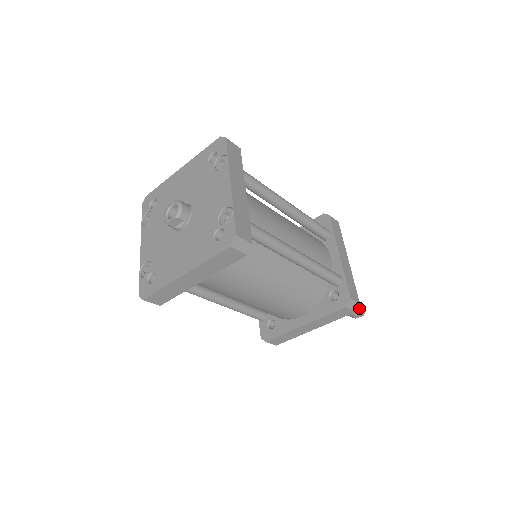
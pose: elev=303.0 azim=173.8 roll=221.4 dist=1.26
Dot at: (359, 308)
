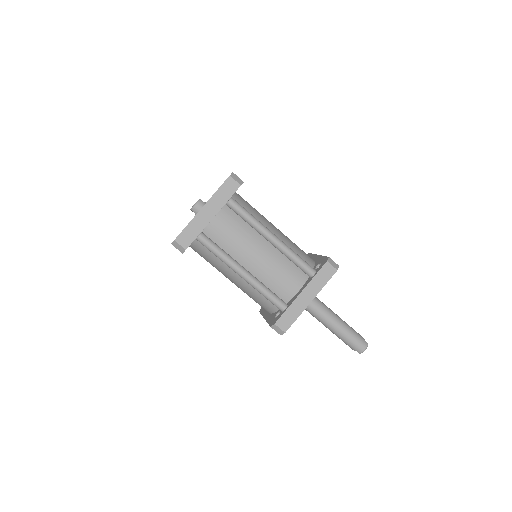
Dot at: (354, 345)
